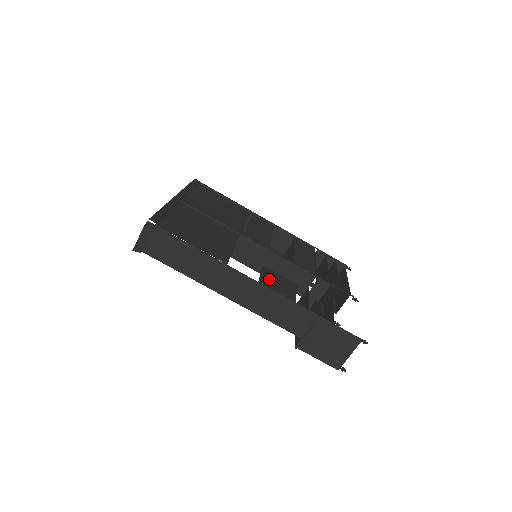
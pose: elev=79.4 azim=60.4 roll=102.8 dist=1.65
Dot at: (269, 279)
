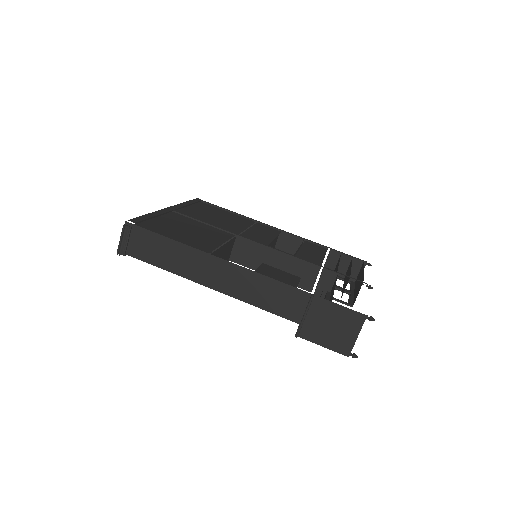
Dot at: (266, 272)
